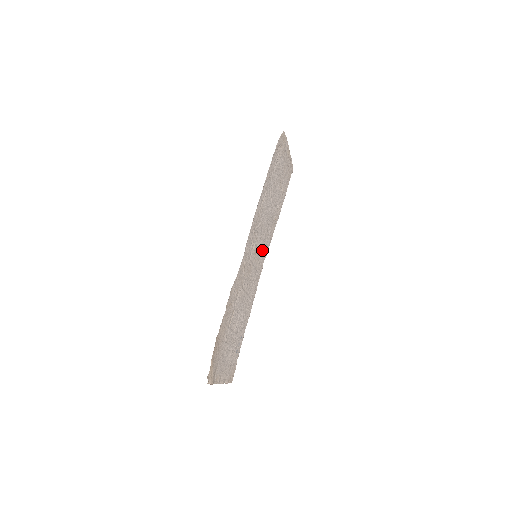
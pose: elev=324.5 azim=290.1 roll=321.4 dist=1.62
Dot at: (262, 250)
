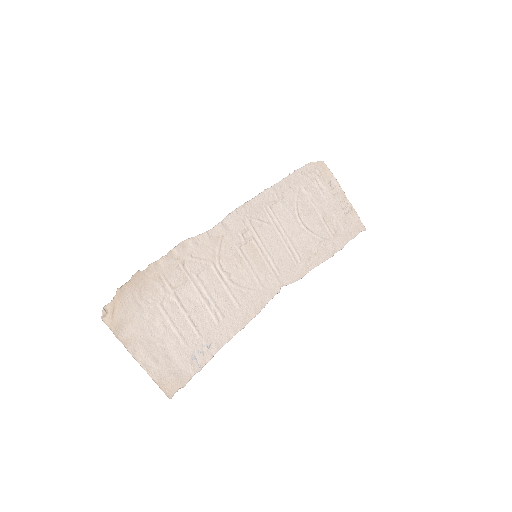
Dot at: (277, 266)
